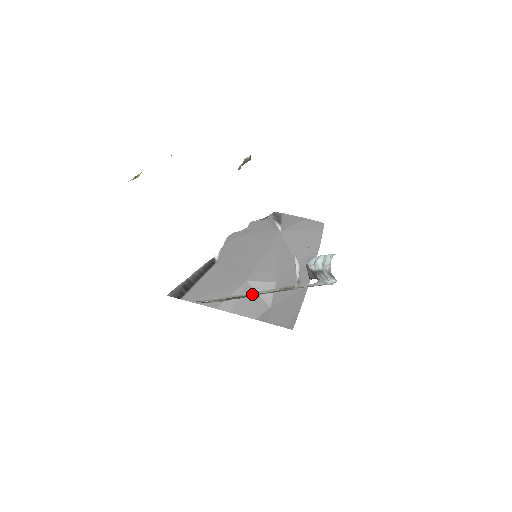
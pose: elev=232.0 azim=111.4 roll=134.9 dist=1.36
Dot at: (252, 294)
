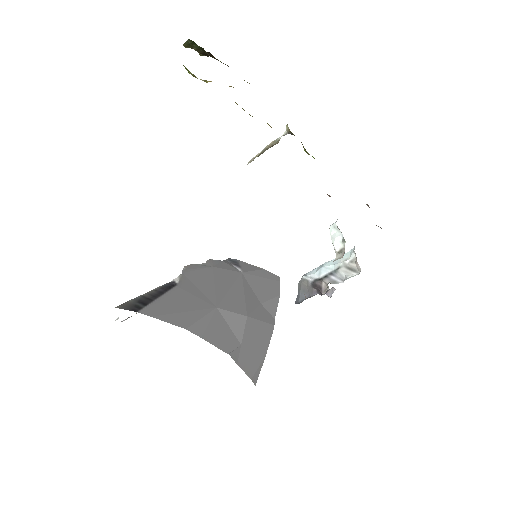
Dot at: occluded
